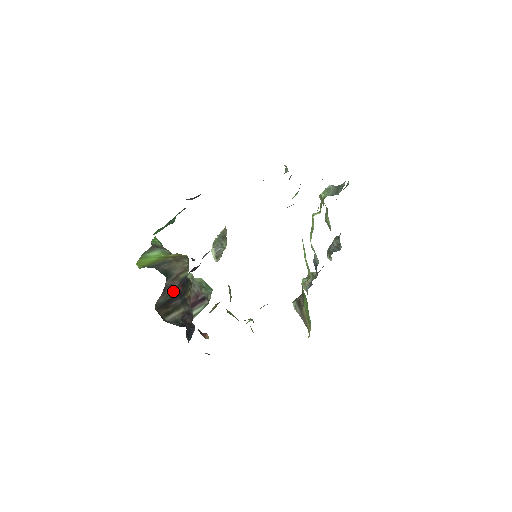
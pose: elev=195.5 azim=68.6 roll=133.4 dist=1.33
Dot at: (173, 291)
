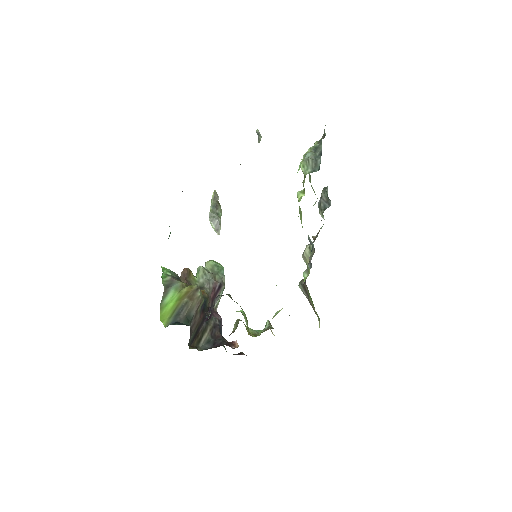
Dot at: (197, 323)
